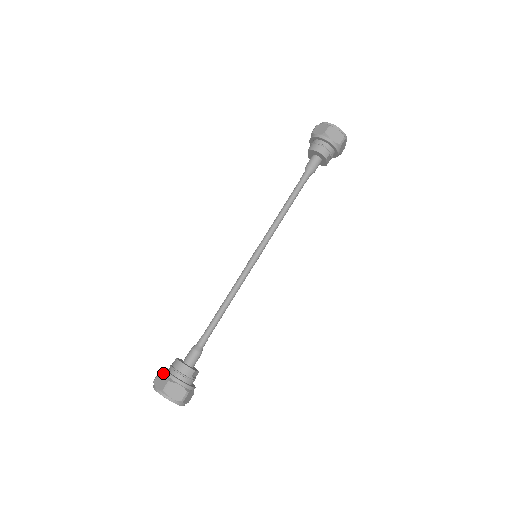
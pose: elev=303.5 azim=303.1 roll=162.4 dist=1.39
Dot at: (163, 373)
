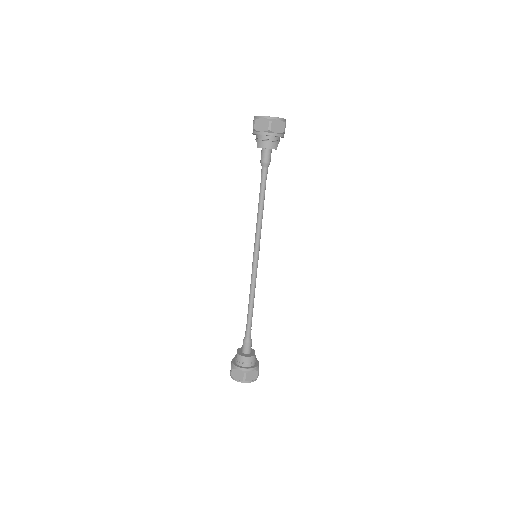
Dot at: (236, 369)
